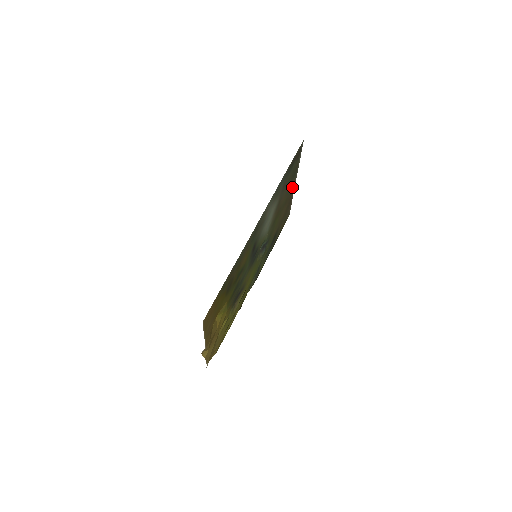
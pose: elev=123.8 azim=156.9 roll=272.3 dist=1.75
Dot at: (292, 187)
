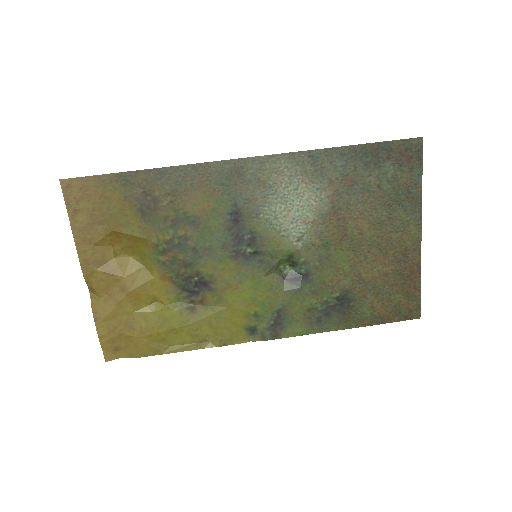
Dot at: (406, 234)
